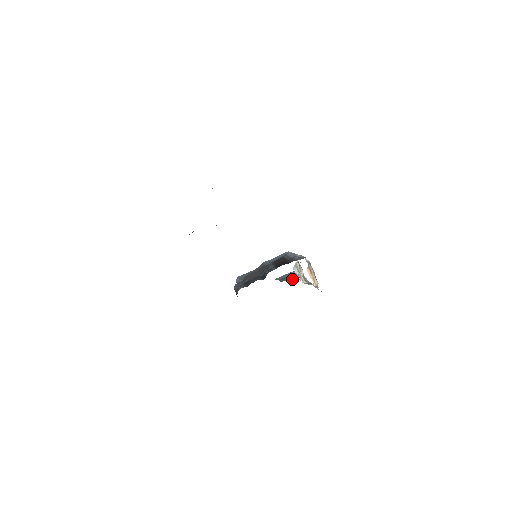
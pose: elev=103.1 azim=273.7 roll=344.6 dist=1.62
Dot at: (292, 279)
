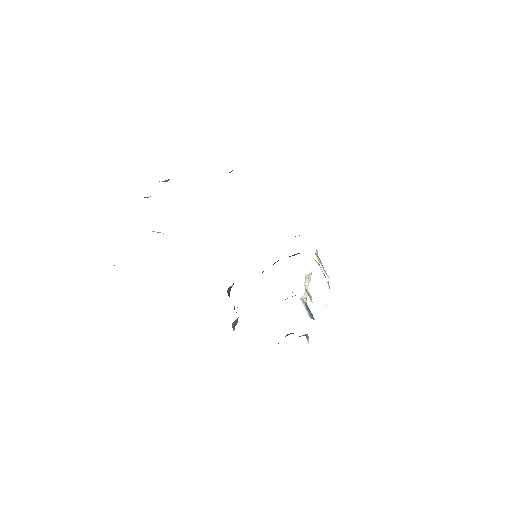
Dot at: occluded
